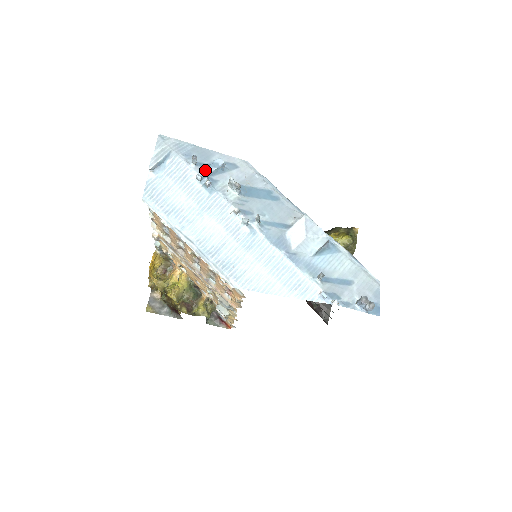
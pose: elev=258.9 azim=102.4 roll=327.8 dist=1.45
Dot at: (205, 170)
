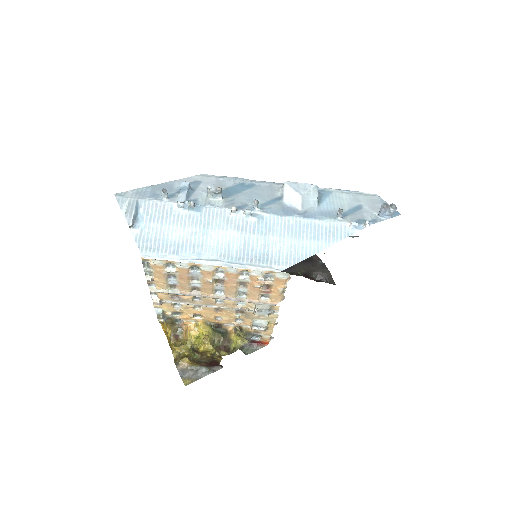
Dot at: (179, 197)
